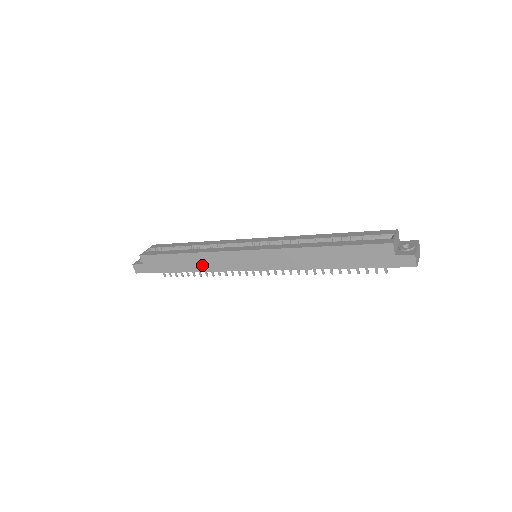
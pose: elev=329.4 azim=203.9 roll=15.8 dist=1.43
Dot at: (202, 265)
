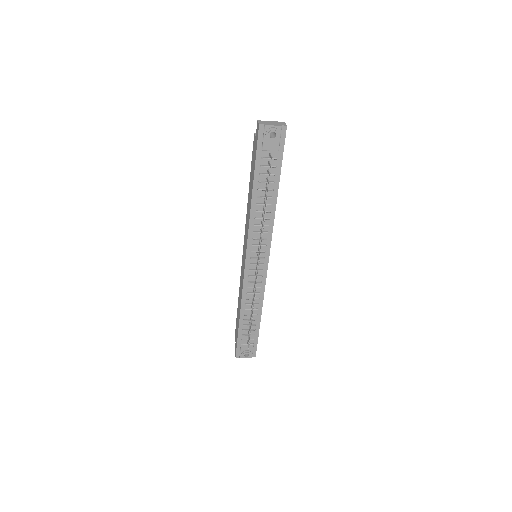
Dot at: occluded
